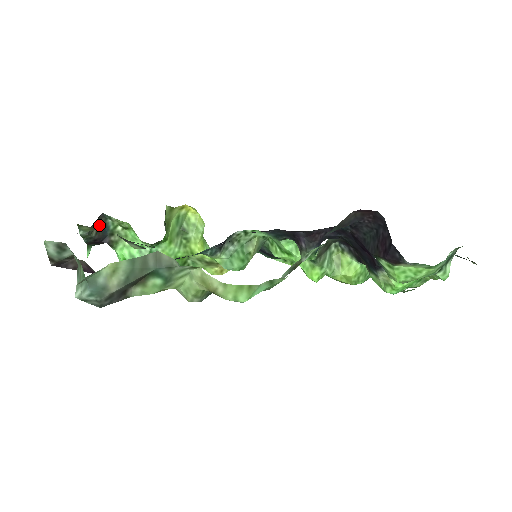
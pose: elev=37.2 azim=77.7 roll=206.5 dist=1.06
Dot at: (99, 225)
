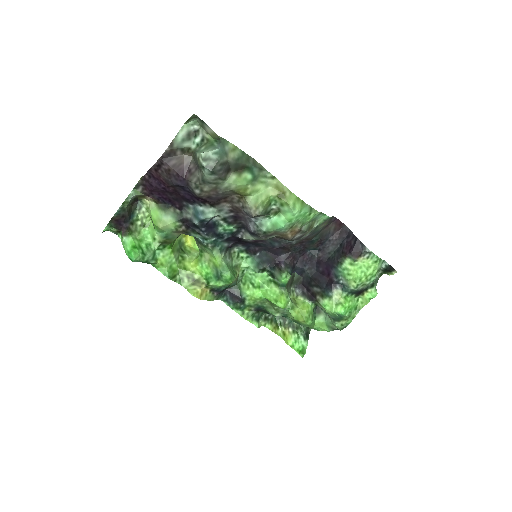
Dot at: (131, 208)
